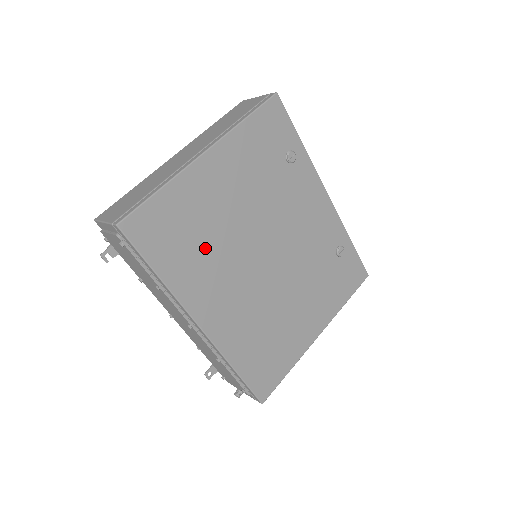
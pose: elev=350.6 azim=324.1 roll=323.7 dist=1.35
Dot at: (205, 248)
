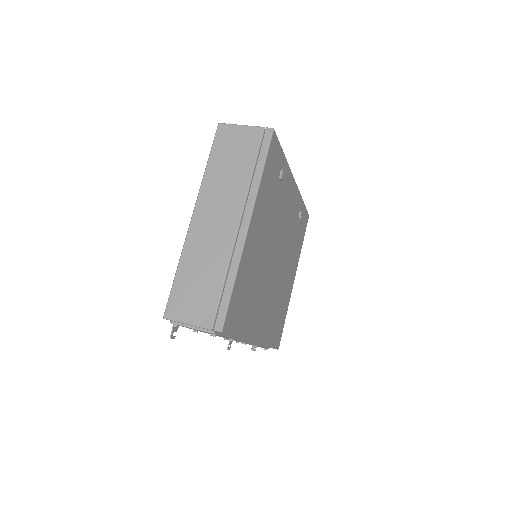
Dot at: (255, 292)
